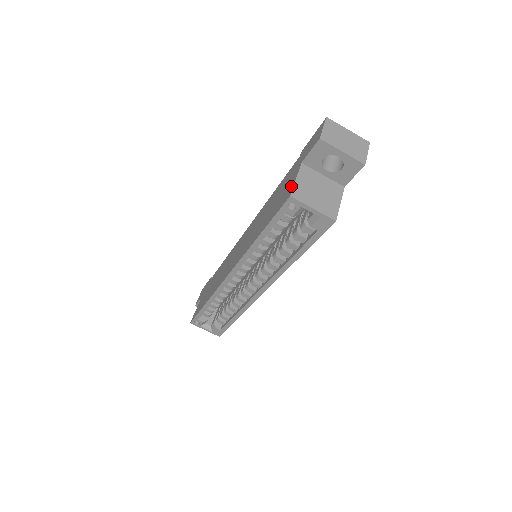
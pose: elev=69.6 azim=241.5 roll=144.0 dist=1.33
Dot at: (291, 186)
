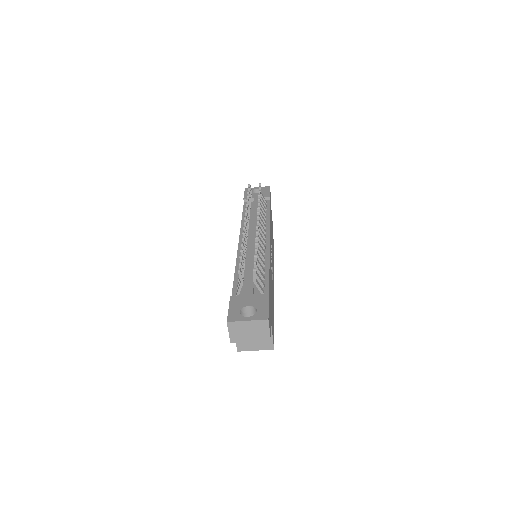
Dot at: occluded
